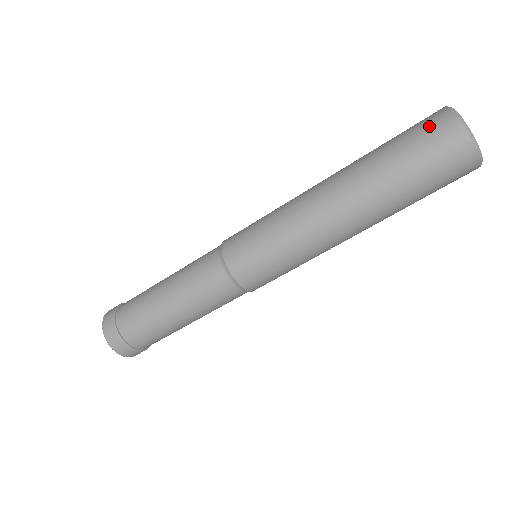
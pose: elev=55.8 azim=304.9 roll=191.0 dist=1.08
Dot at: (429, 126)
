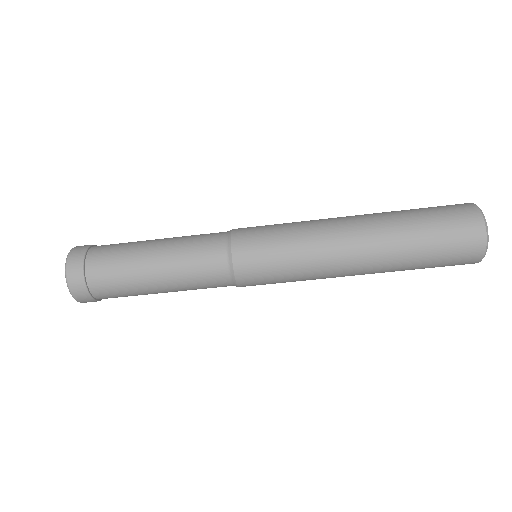
Dot at: (450, 205)
